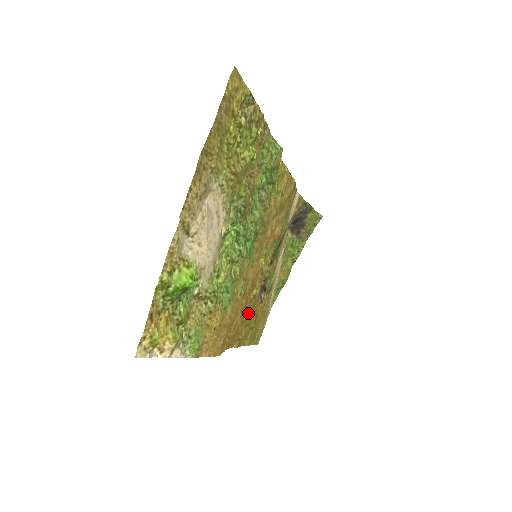
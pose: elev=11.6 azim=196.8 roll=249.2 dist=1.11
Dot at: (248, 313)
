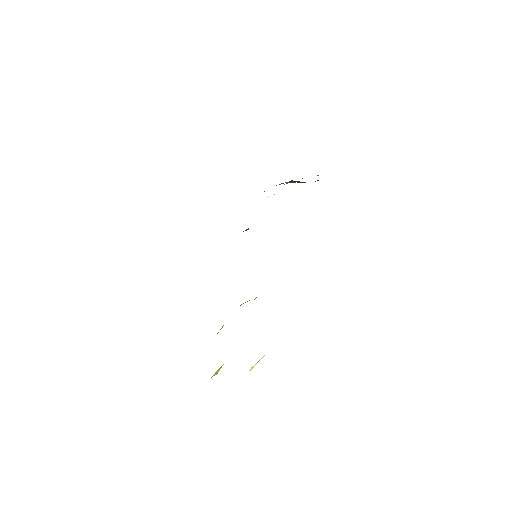
Dot at: occluded
